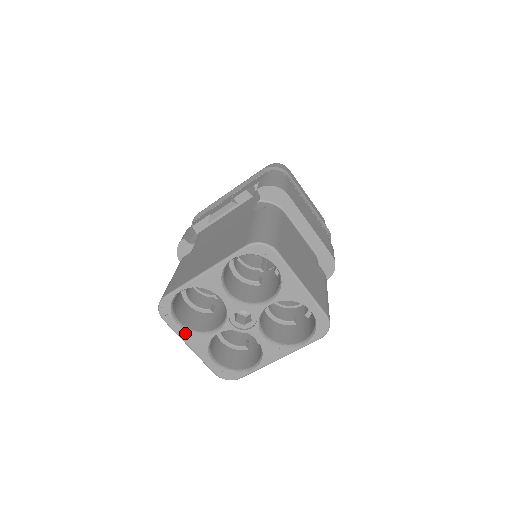
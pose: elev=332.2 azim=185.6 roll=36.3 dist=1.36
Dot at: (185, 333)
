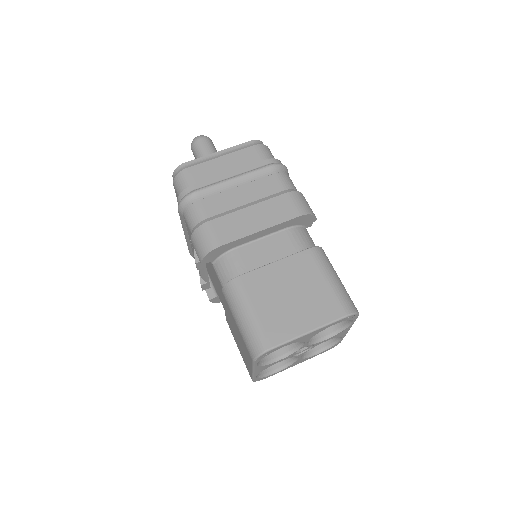
Dot at: (285, 369)
